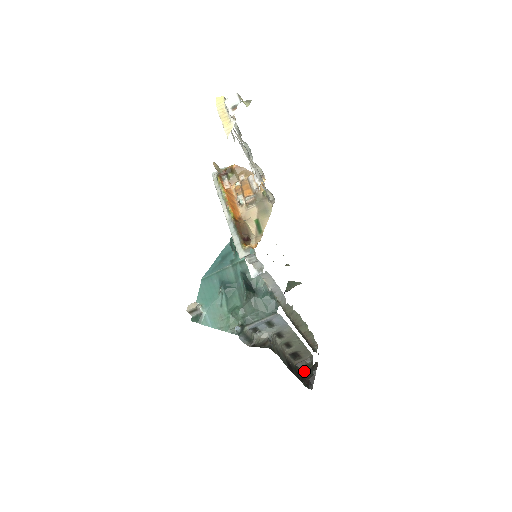
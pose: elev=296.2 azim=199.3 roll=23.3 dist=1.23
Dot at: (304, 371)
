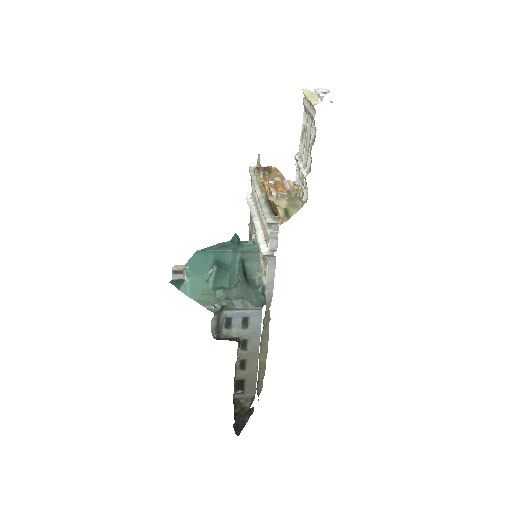
Dot at: (238, 411)
